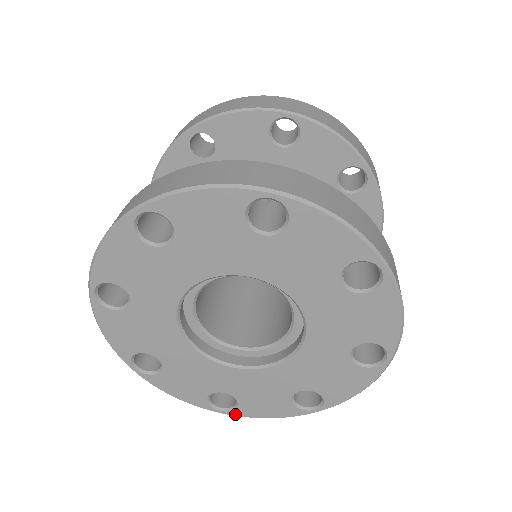
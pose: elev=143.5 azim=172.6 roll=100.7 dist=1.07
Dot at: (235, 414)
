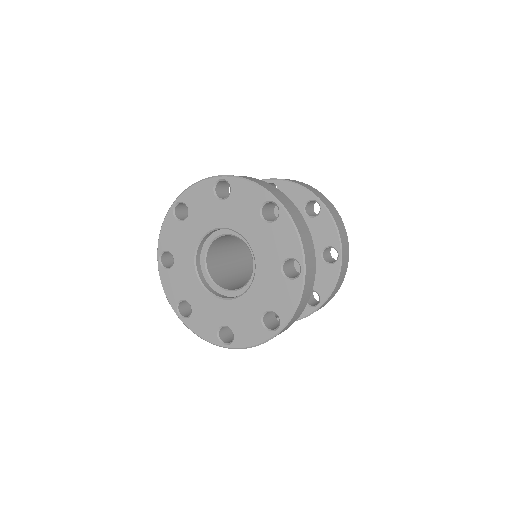
Dot at: (185, 322)
